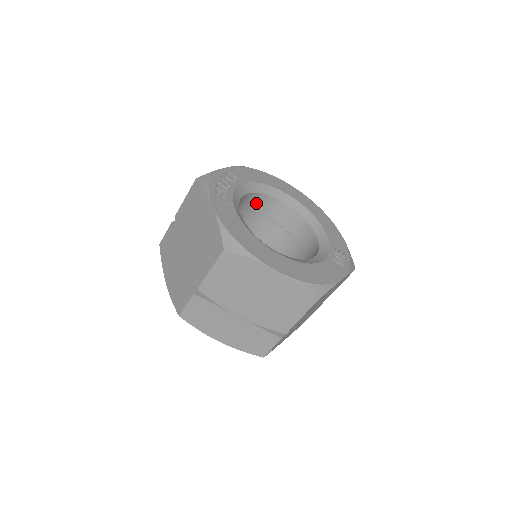
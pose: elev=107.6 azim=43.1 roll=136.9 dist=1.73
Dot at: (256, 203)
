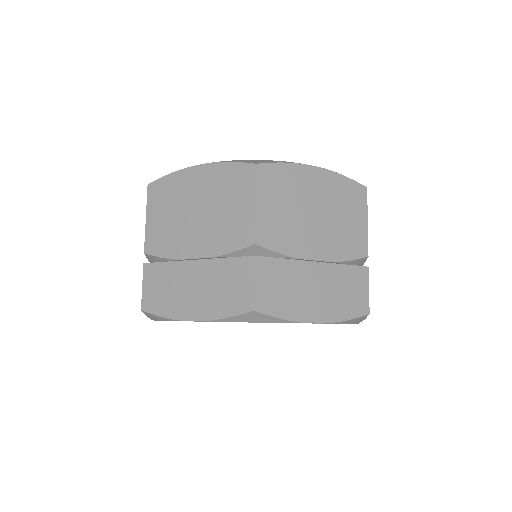
Dot at: occluded
